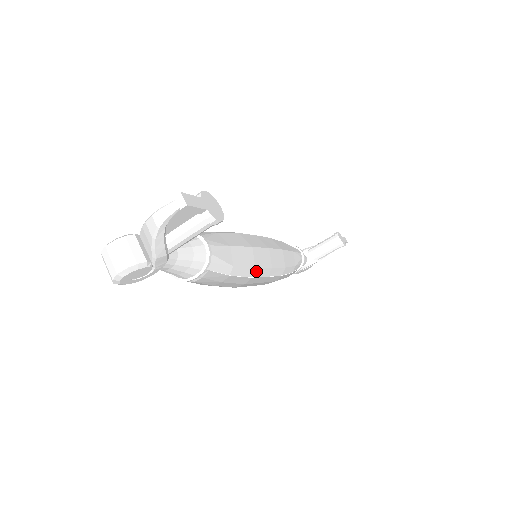
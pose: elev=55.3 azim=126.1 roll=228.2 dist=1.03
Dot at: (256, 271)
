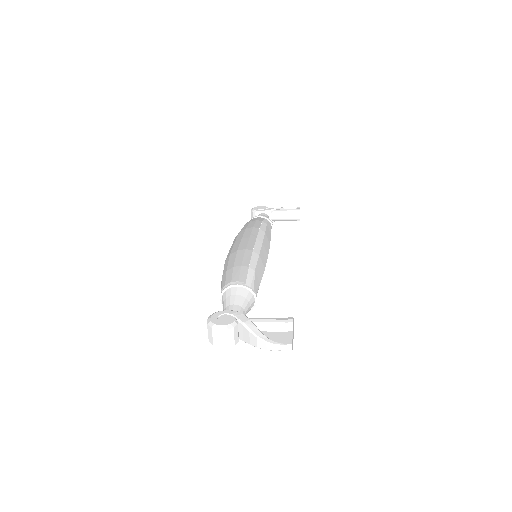
Dot at: occluded
